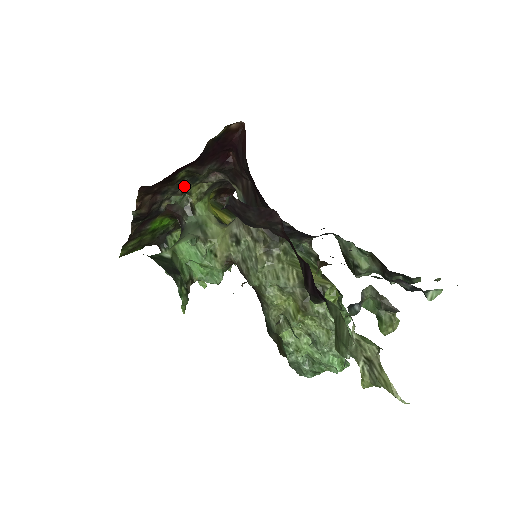
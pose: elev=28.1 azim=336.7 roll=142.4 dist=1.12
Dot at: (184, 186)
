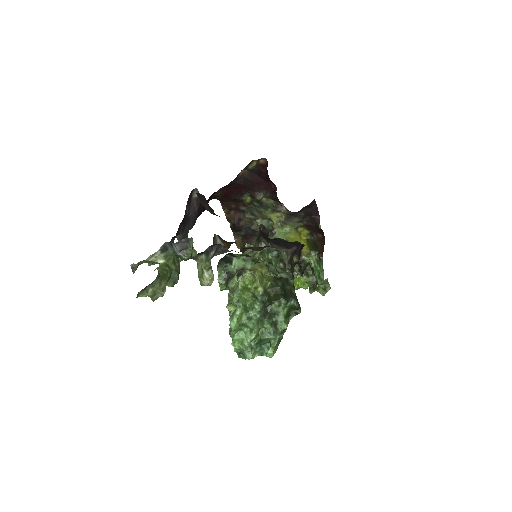
Dot at: (259, 210)
